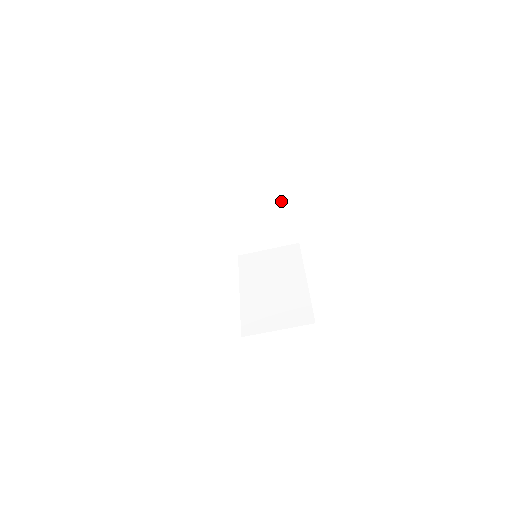
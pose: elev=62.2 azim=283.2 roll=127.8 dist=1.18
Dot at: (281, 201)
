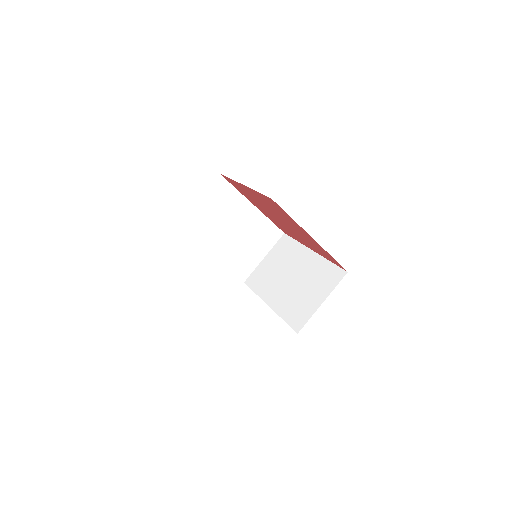
Dot at: (243, 207)
